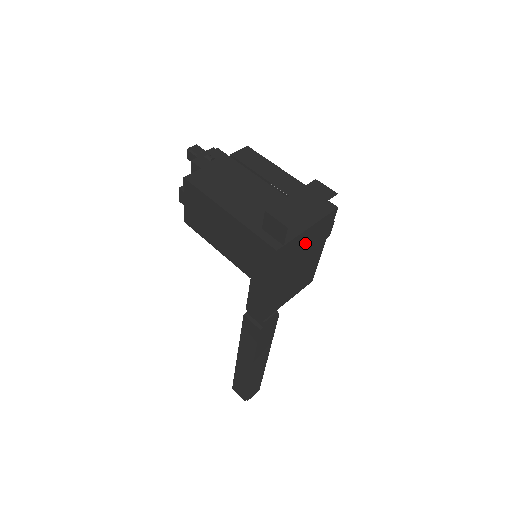
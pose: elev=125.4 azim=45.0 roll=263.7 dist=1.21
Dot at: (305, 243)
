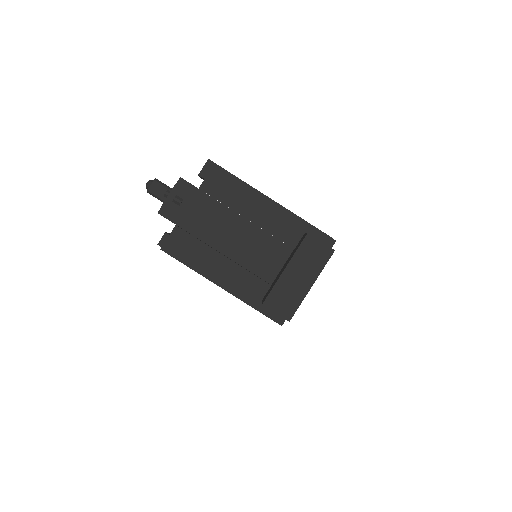
Dot at: occluded
